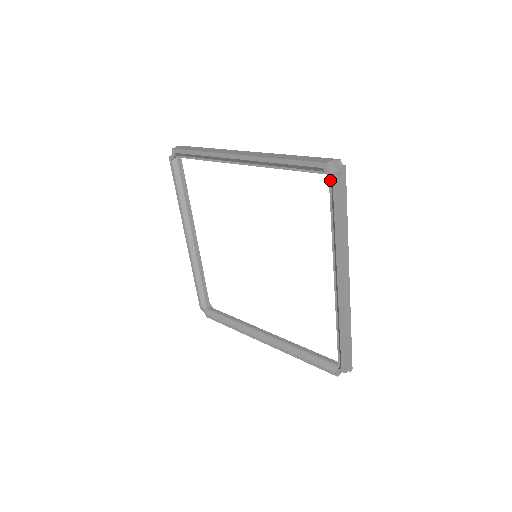
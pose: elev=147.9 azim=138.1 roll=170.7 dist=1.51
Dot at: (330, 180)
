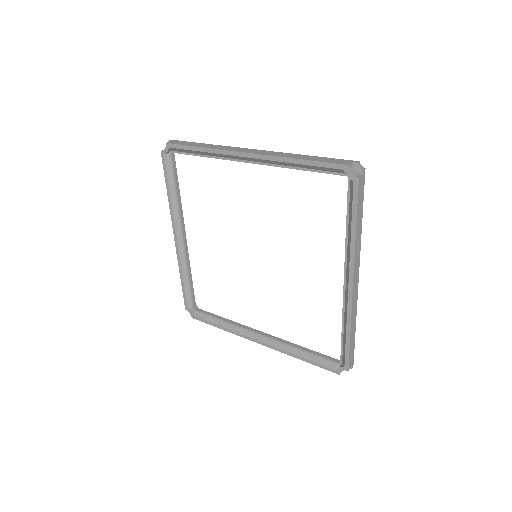
Dot at: (349, 182)
